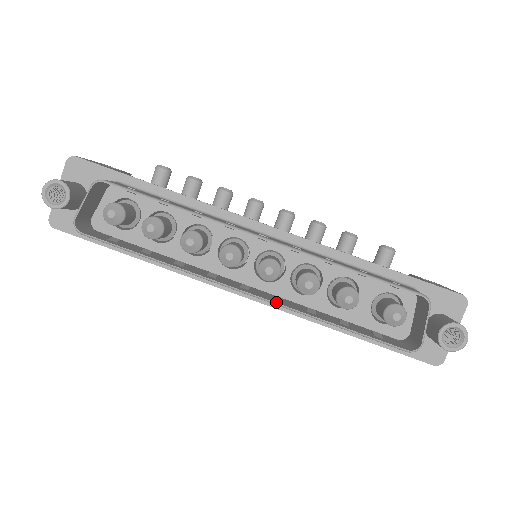
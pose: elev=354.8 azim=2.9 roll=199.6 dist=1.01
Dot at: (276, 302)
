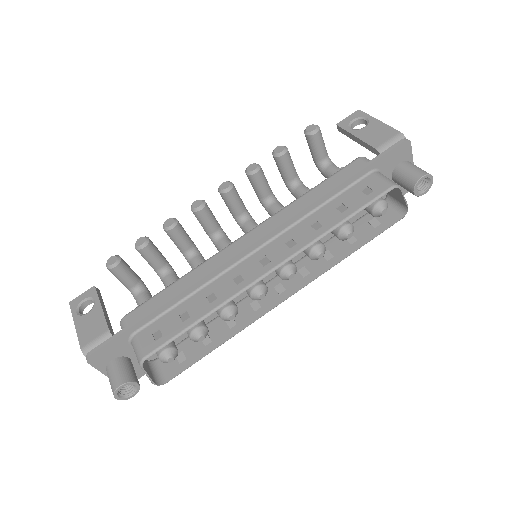
Dot at: (310, 281)
